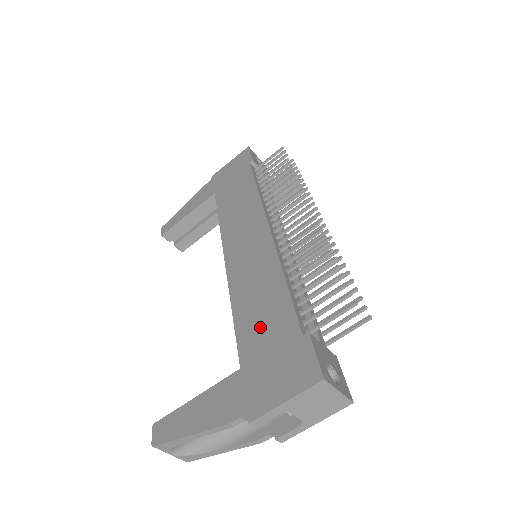
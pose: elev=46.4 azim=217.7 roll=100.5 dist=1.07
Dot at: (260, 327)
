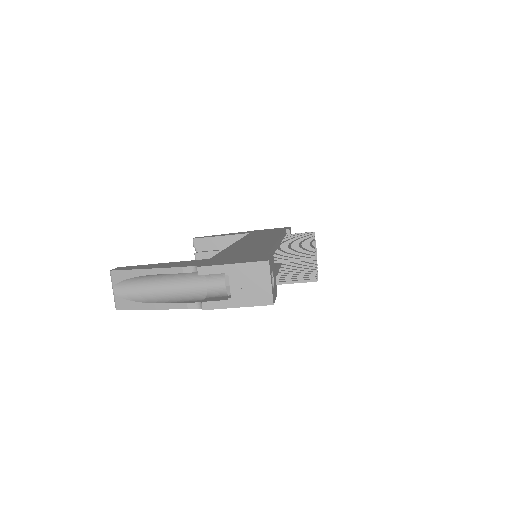
Dot at: (239, 252)
